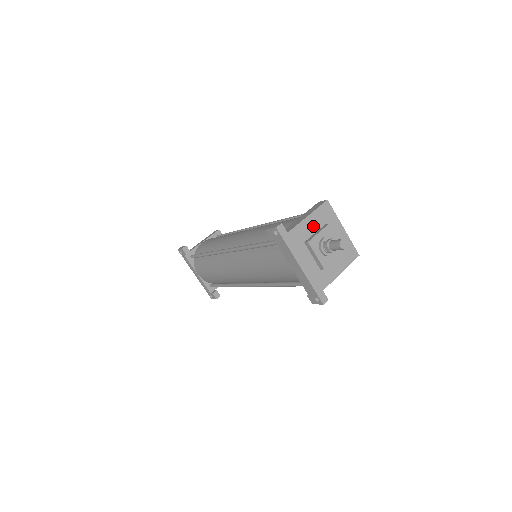
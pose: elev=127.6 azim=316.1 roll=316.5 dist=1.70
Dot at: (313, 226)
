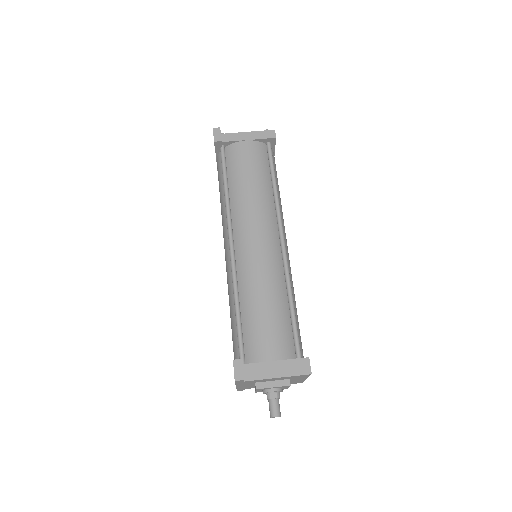
Dot at: (276, 379)
